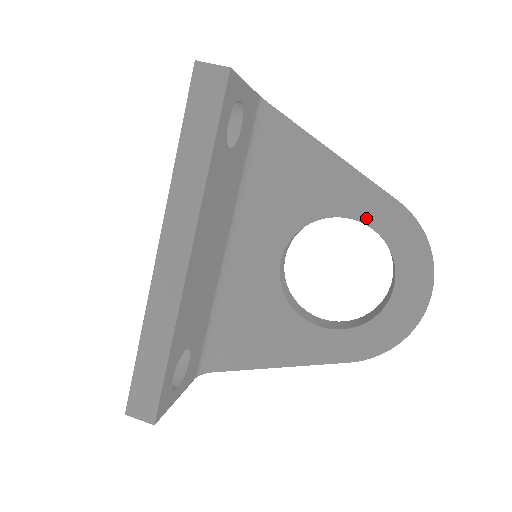
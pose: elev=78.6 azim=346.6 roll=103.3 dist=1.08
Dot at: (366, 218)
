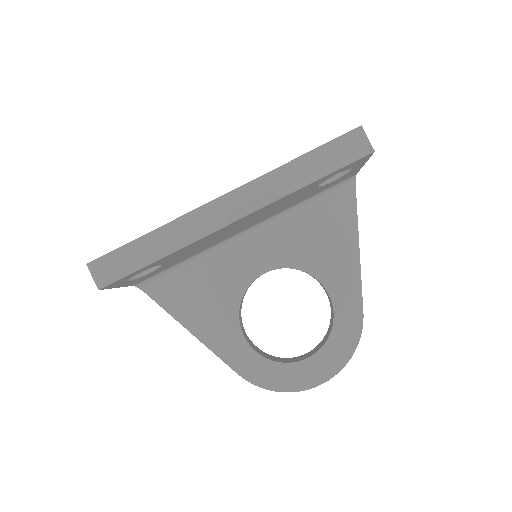
Dot at: (337, 303)
